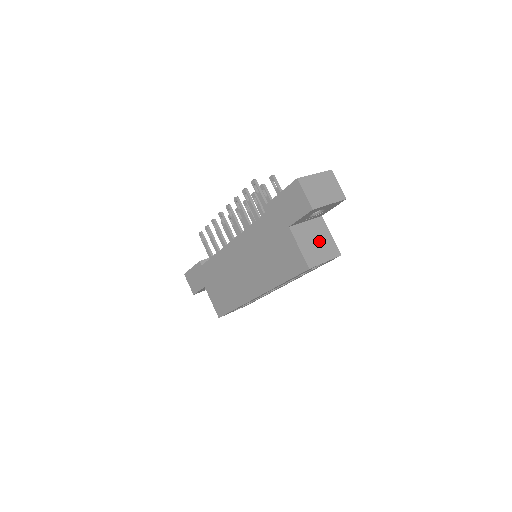
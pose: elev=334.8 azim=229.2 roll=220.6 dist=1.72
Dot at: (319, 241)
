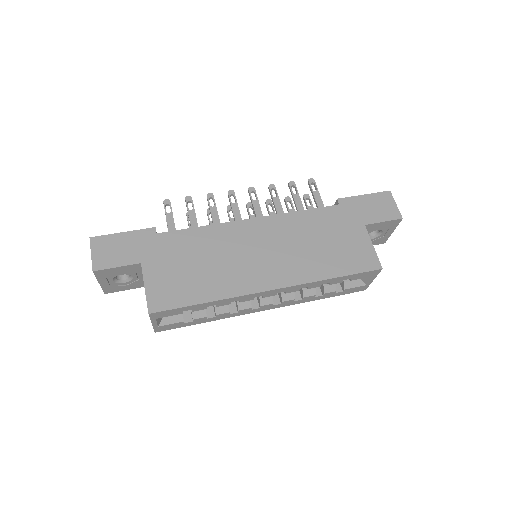
Dot at: occluded
